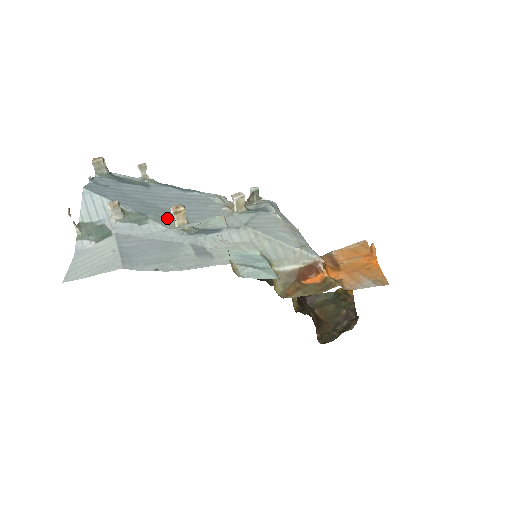
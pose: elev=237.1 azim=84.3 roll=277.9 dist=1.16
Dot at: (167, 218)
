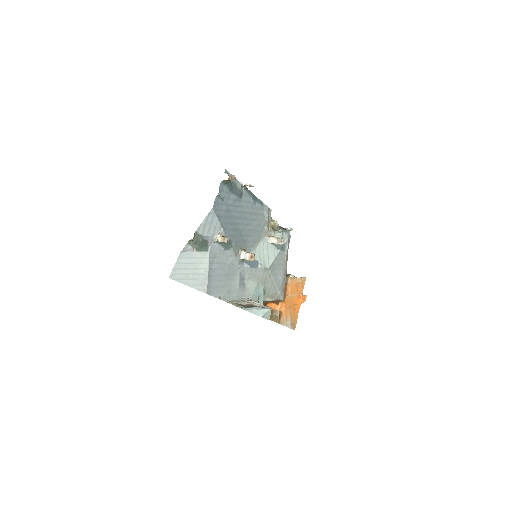
Dot at: (239, 244)
